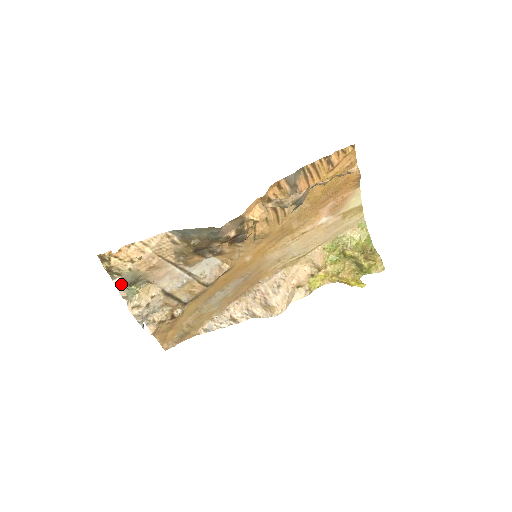
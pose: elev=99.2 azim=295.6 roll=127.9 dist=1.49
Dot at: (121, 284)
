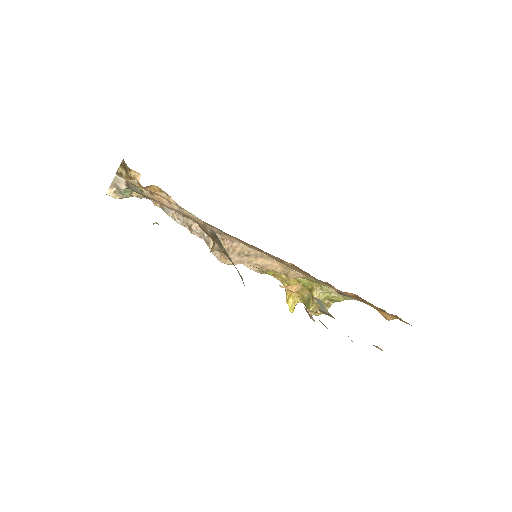
Dot at: (121, 183)
